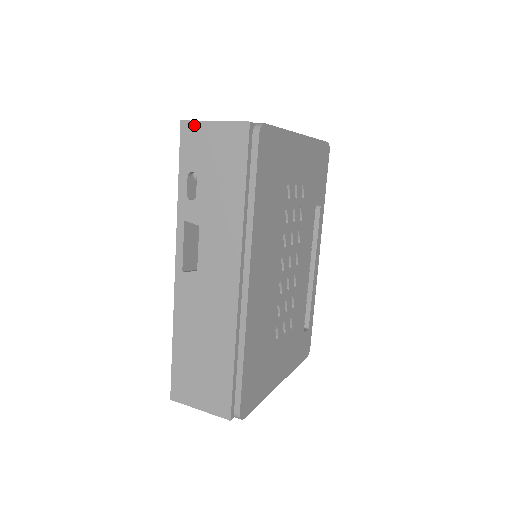
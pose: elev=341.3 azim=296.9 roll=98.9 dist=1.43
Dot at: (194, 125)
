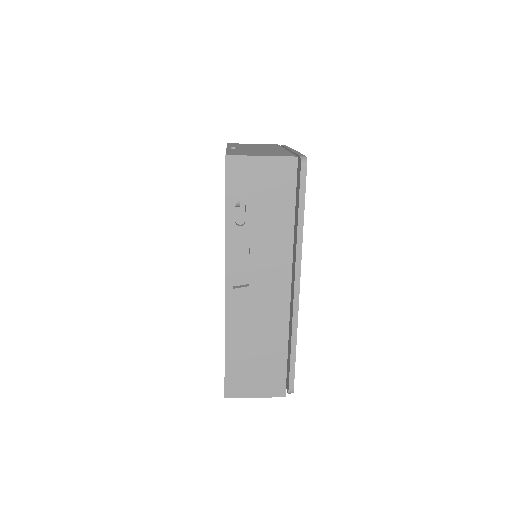
Dot at: (241, 159)
